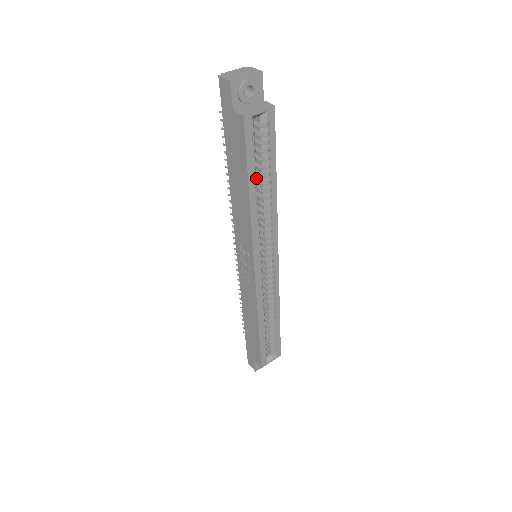
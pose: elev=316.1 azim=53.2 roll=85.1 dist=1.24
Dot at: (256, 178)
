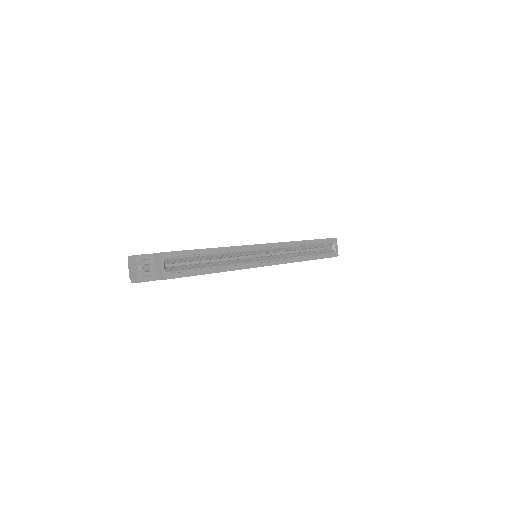
Dot at: occluded
